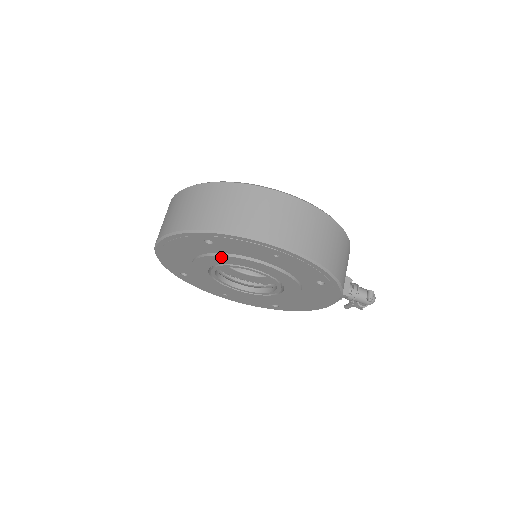
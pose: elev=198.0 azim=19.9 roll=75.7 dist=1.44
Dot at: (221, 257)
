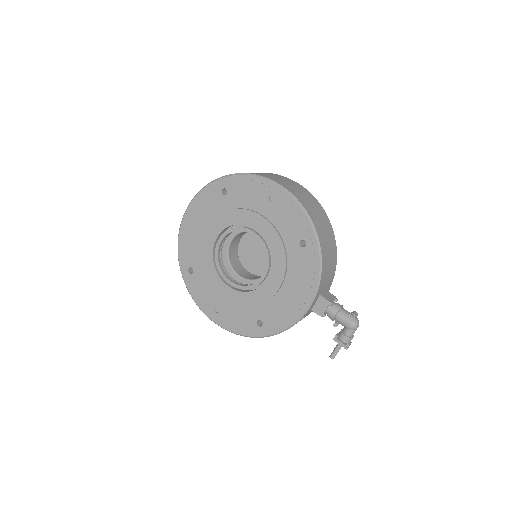
Dot at: (229, 213)
